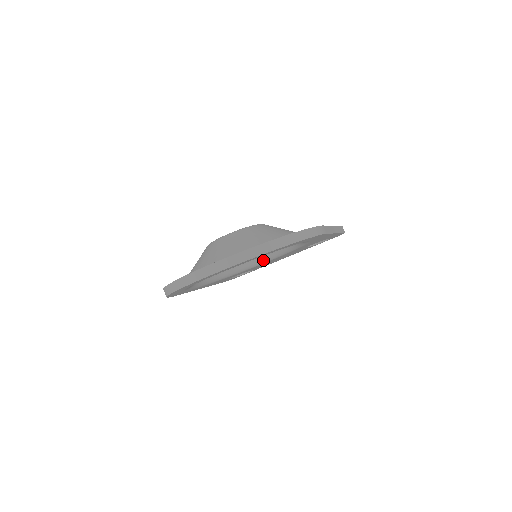
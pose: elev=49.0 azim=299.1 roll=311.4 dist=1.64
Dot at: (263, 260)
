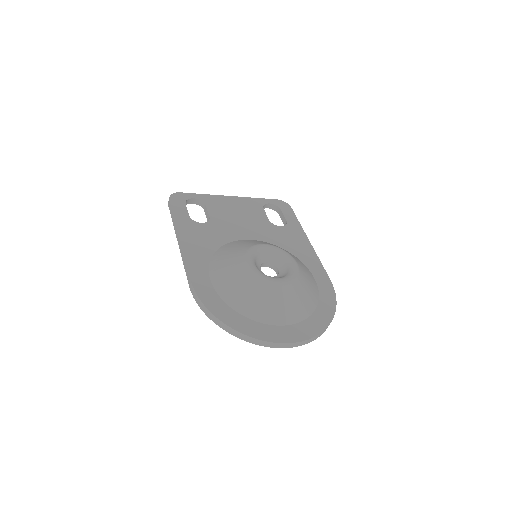
Dot at: occluded
